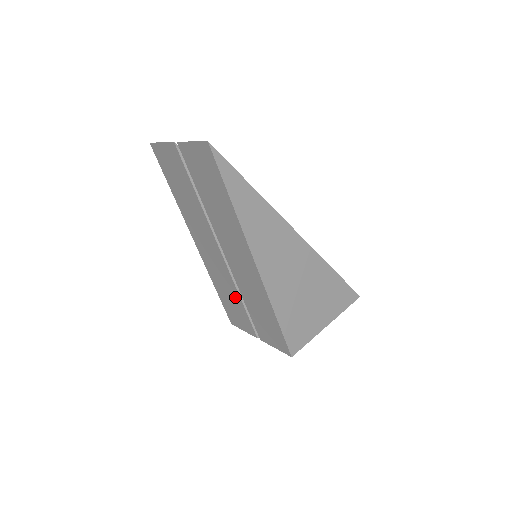
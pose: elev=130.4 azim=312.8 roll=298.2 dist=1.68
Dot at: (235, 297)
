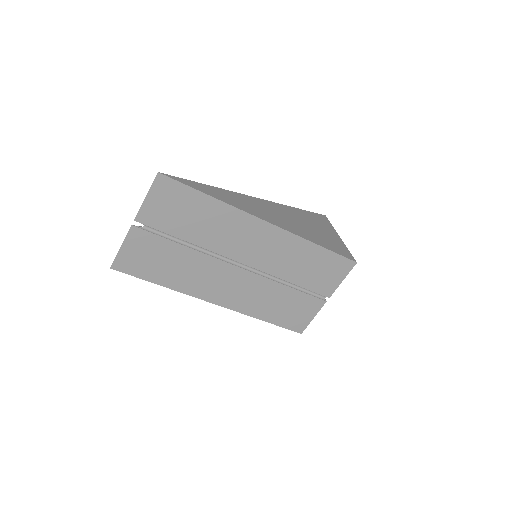
Dot at: (282, 294)
